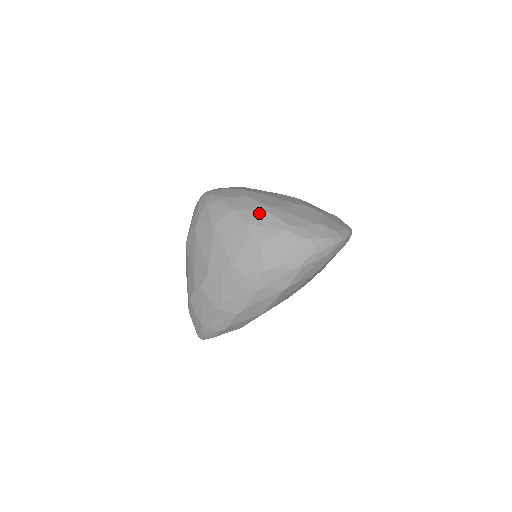
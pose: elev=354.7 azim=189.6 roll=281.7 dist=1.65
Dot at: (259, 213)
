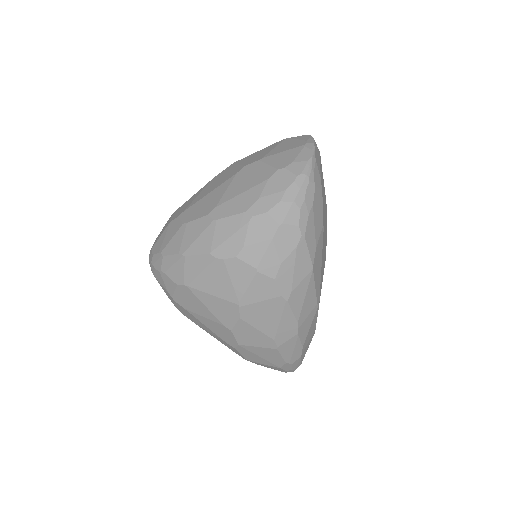
Dot at: (208, 231)
